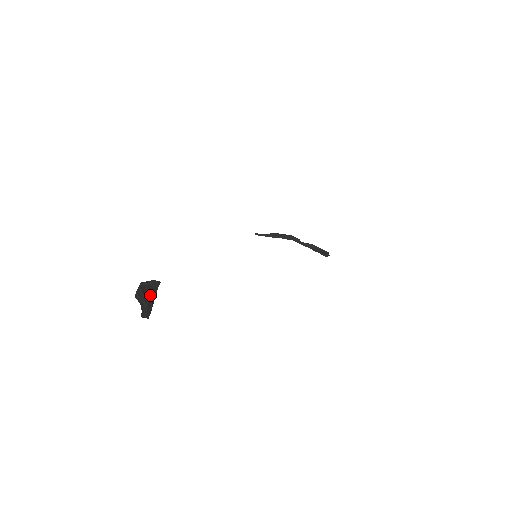
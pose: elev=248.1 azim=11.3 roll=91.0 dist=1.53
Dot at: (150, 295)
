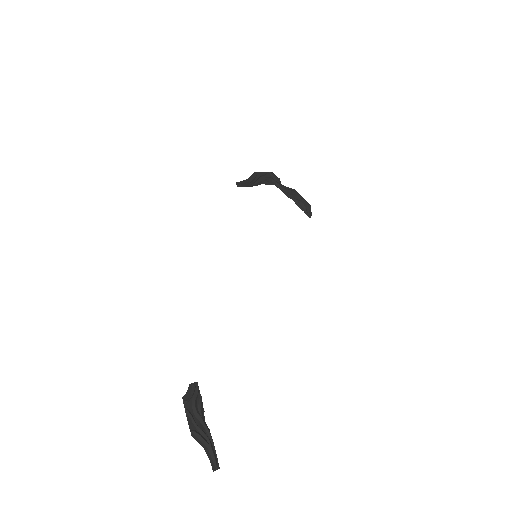
Dot at: (204, 424)
